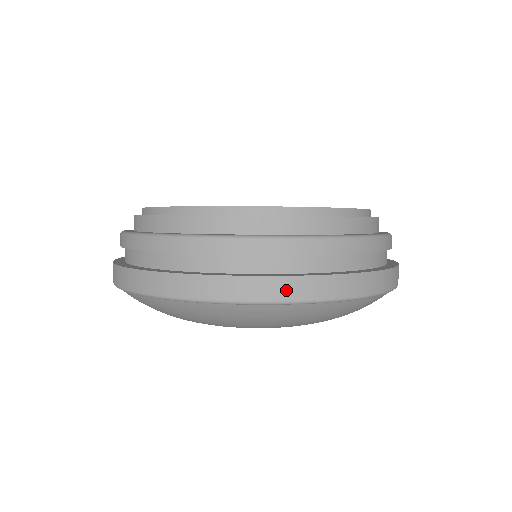
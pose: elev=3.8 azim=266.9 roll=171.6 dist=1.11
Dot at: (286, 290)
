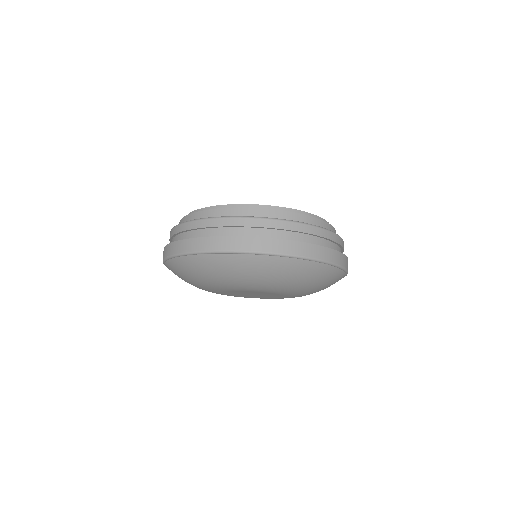
Dot at: (231, 244)
